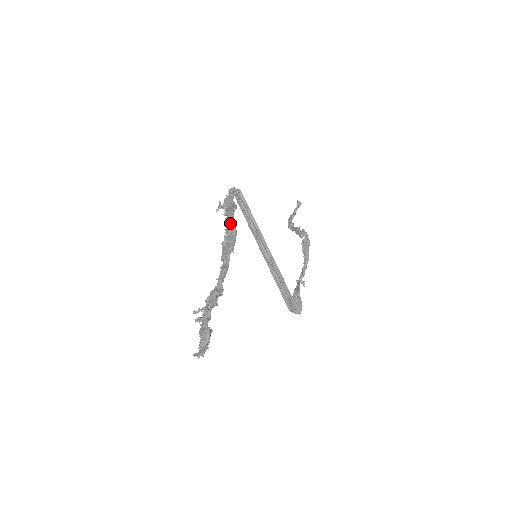
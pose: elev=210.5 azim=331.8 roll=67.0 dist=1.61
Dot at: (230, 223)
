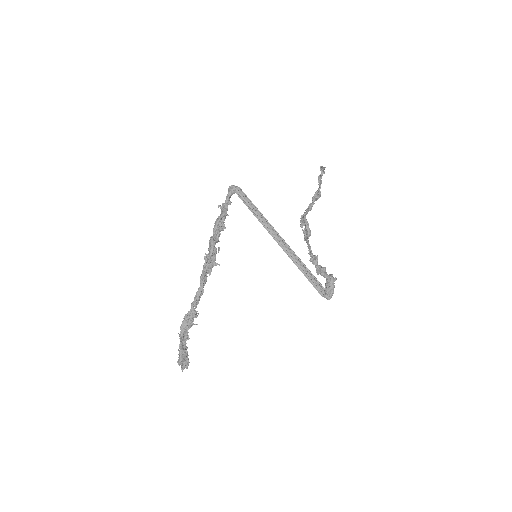
Dot at: (213, 237)
